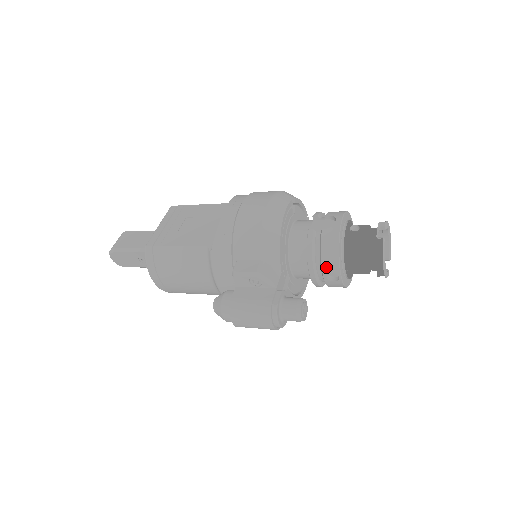
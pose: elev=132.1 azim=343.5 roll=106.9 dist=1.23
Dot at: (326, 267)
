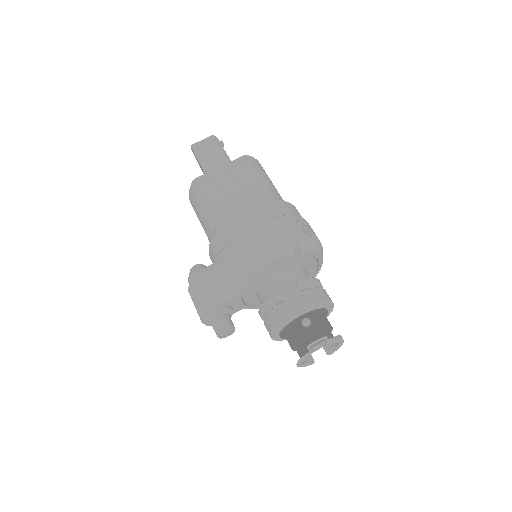
Dot at: (266, 323)
